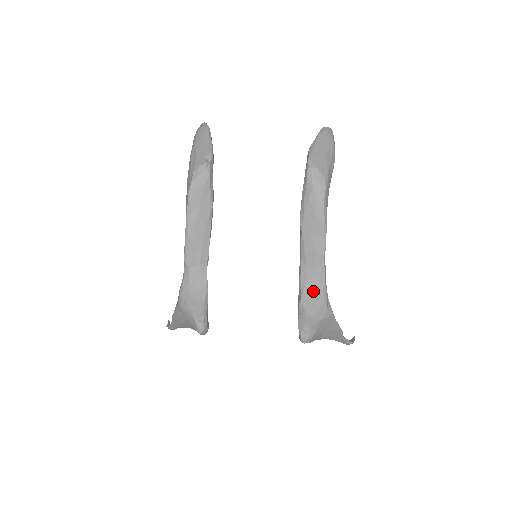
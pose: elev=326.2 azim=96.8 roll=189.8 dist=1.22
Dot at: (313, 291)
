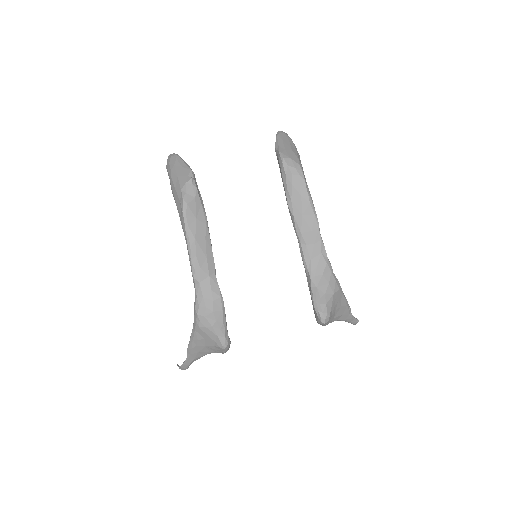
Dot at: (319, 267)
